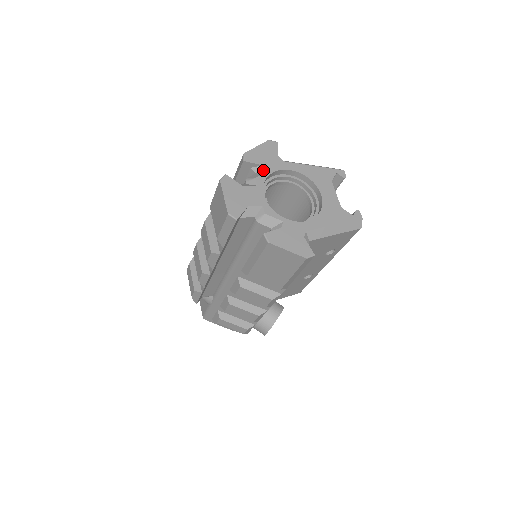
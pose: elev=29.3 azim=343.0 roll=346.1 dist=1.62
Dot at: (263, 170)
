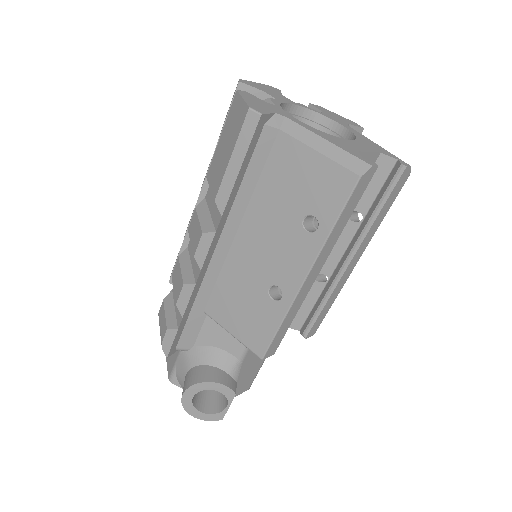
Dot at: occluded
